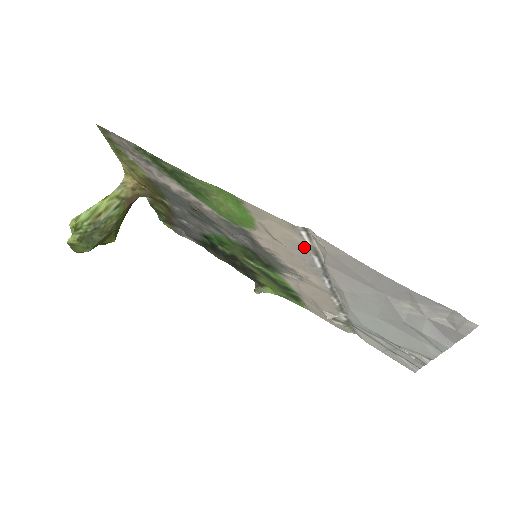
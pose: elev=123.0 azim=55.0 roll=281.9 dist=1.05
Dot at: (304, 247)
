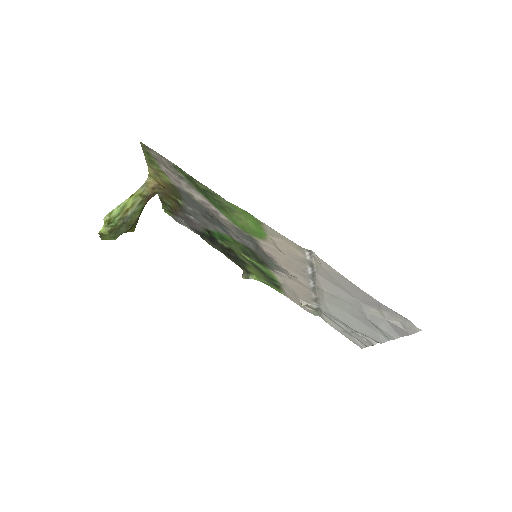
Dot at: (303, 260)
